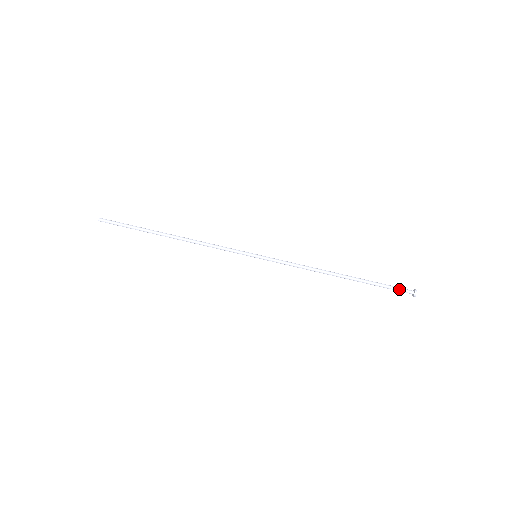
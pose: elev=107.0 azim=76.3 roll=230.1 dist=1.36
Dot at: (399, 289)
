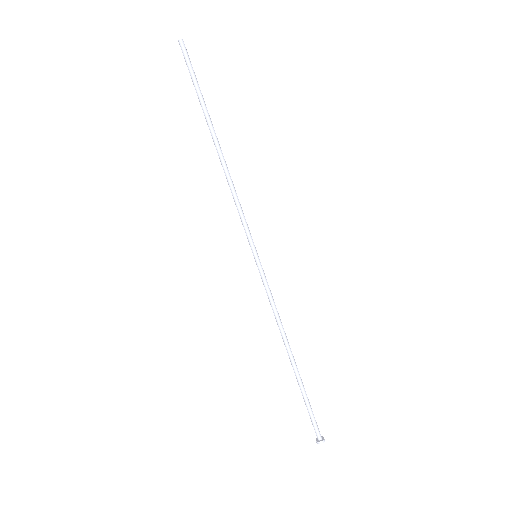
Dot at: (315, 424)
